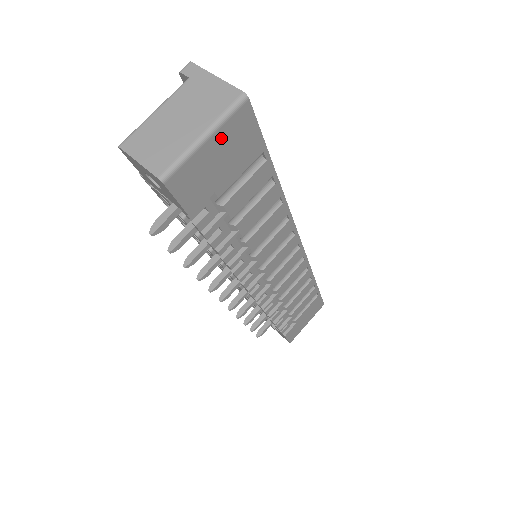
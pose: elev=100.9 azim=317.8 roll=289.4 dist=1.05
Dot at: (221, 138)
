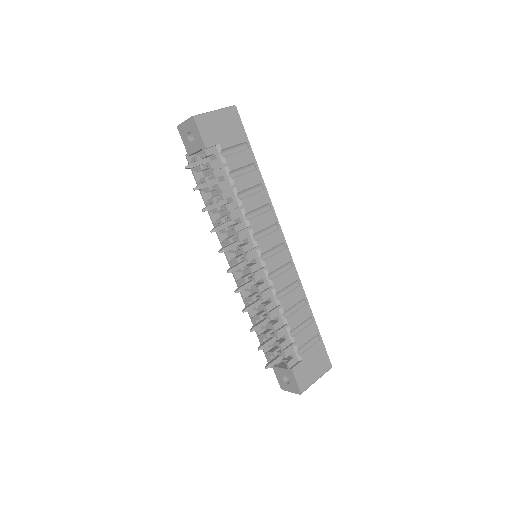
Dot at: (223, 117)
